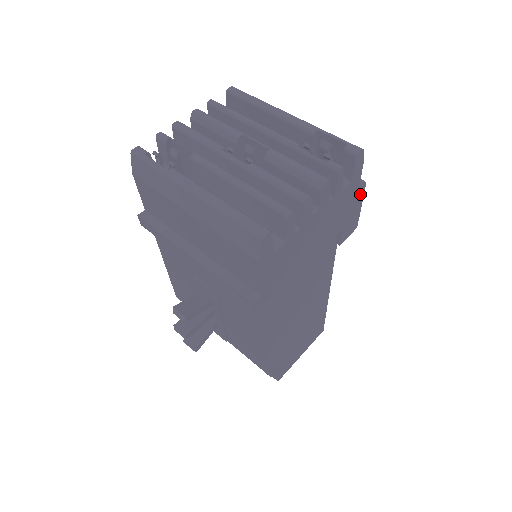
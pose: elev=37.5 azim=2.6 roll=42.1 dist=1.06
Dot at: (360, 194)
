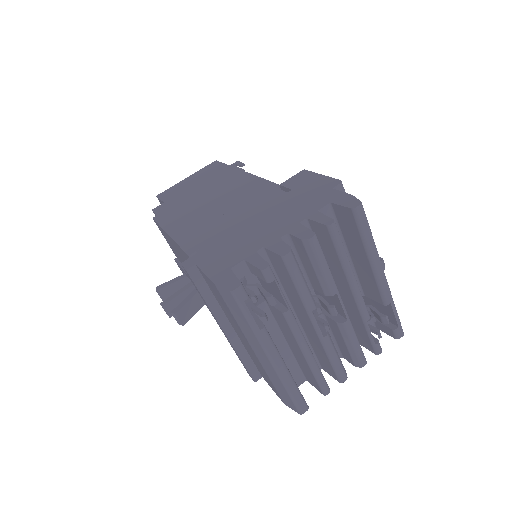
Dot at: occluded
